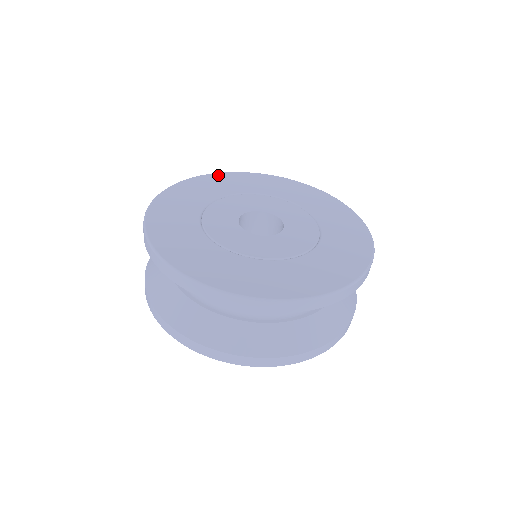
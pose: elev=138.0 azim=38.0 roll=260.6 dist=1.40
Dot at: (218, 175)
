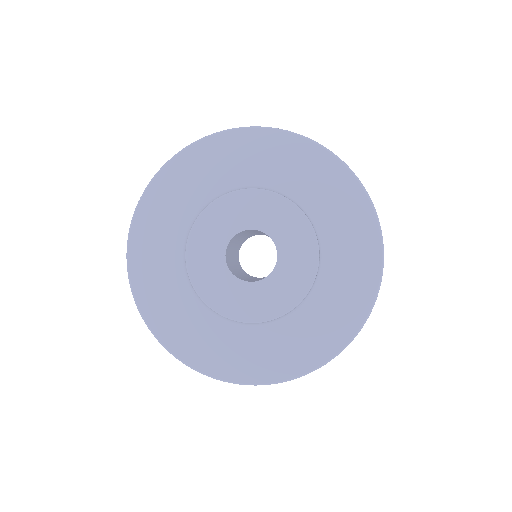
Dot at: (142, 212)
